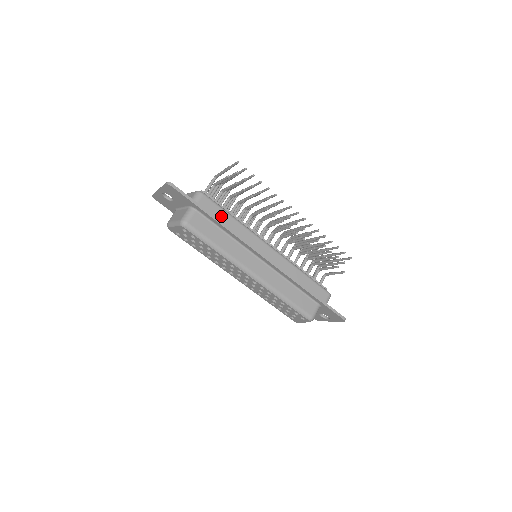
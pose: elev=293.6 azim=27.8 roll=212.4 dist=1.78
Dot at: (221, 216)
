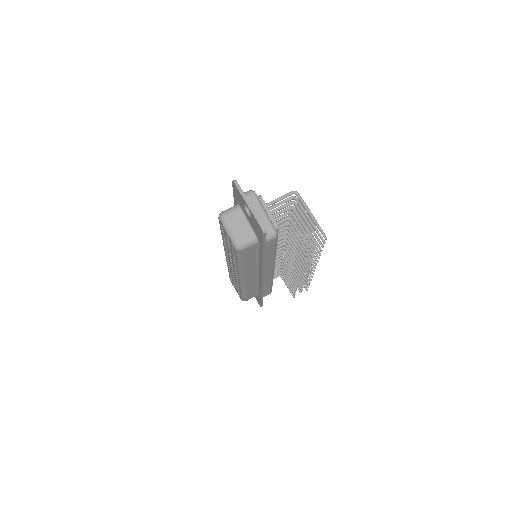
Dot at: (269, 252)
